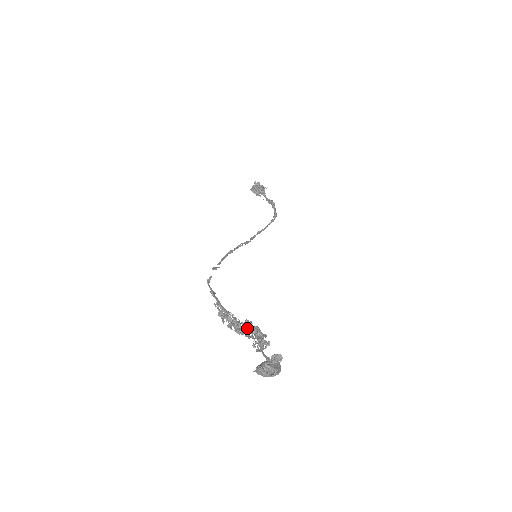
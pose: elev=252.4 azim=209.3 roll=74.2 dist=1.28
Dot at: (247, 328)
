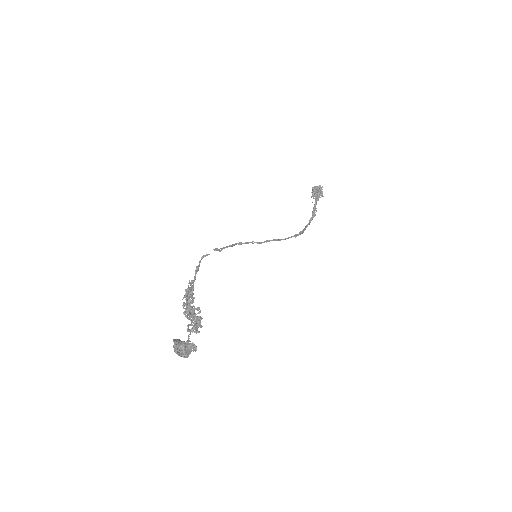
Dot at: (194, 313)
